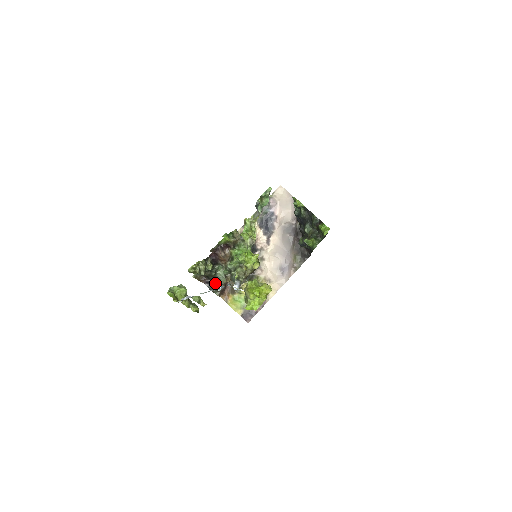
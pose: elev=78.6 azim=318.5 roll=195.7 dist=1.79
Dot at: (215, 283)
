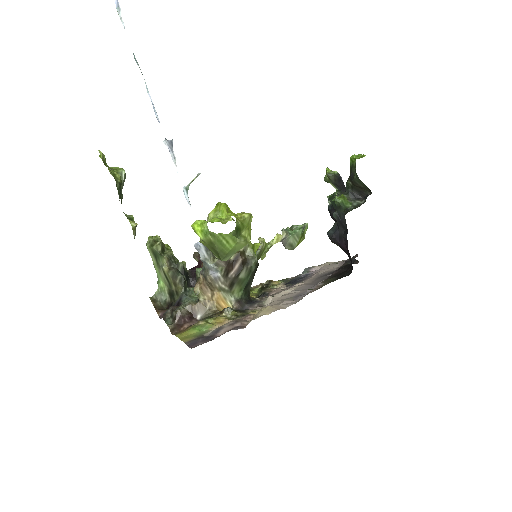
Dot at: (176, 306)
